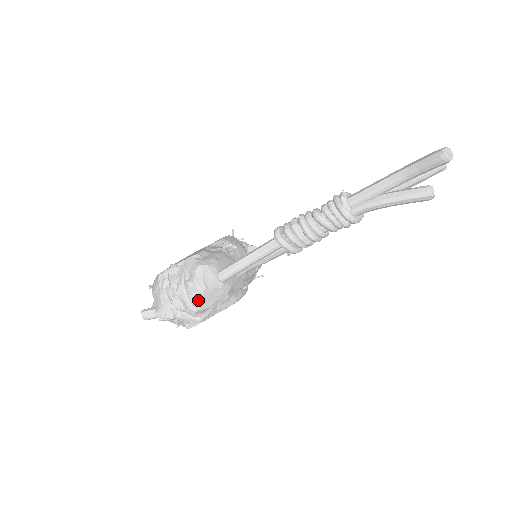
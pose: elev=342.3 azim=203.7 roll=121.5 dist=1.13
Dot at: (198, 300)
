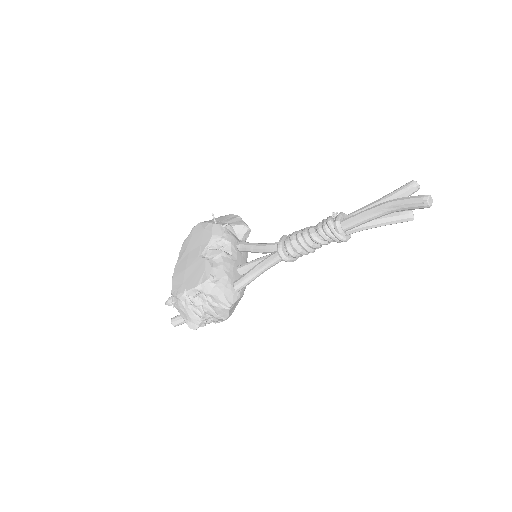
Dot at: (226, 314)
